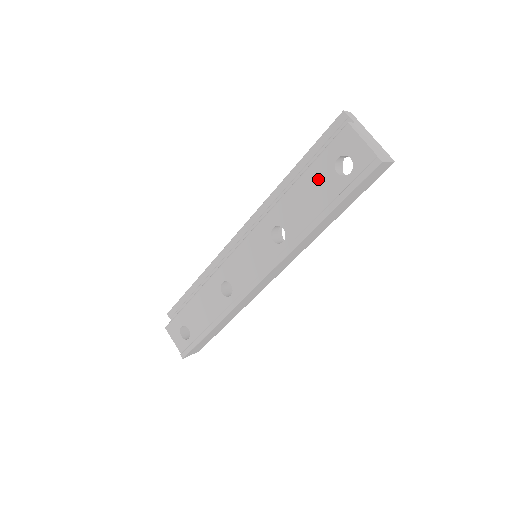
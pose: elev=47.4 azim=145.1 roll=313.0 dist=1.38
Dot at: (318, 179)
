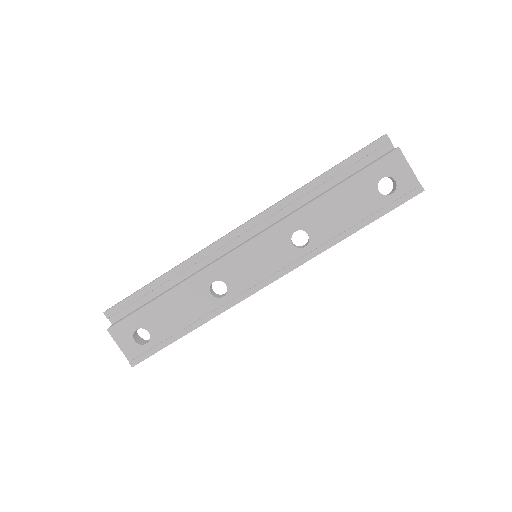
Dot at: (358, 193)
